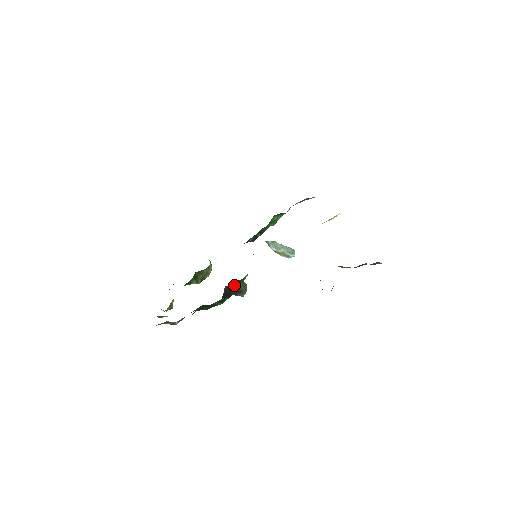
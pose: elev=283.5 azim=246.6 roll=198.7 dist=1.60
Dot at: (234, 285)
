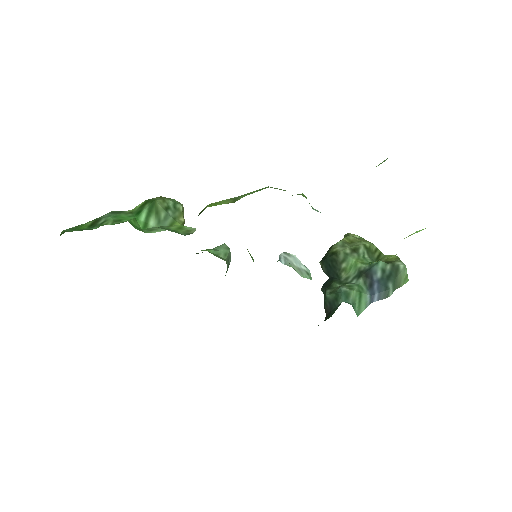
Dot at: occluded
